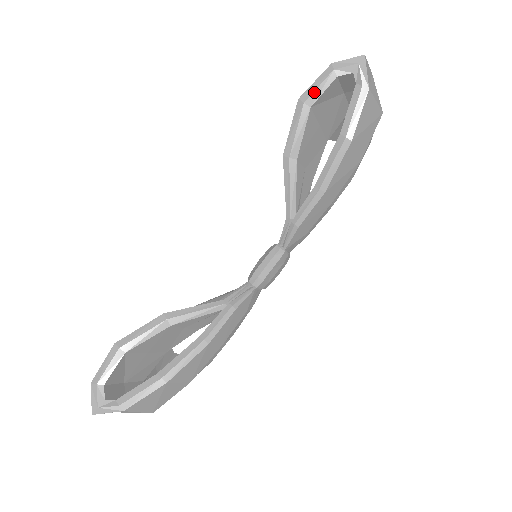
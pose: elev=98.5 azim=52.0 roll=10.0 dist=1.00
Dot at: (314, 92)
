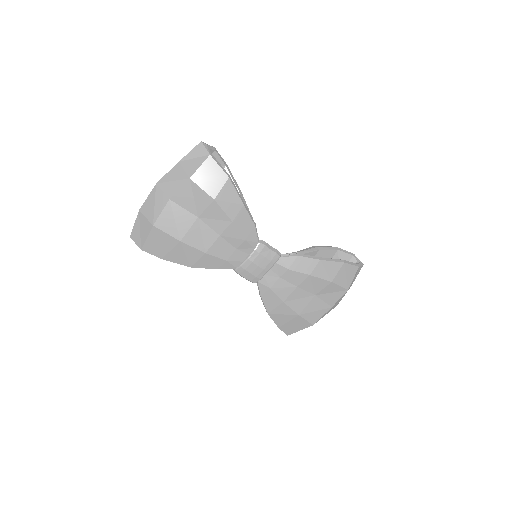
Dot at: (343, 250)
